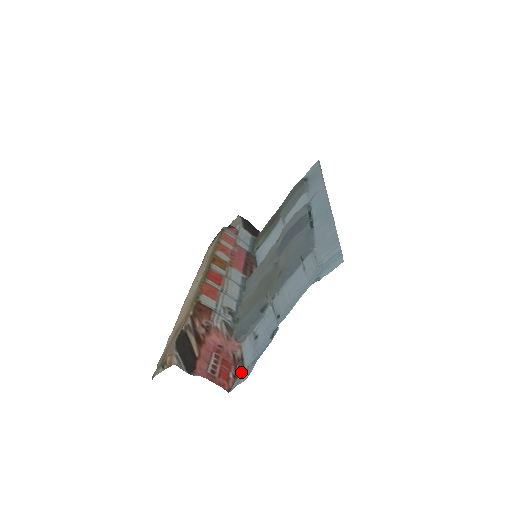
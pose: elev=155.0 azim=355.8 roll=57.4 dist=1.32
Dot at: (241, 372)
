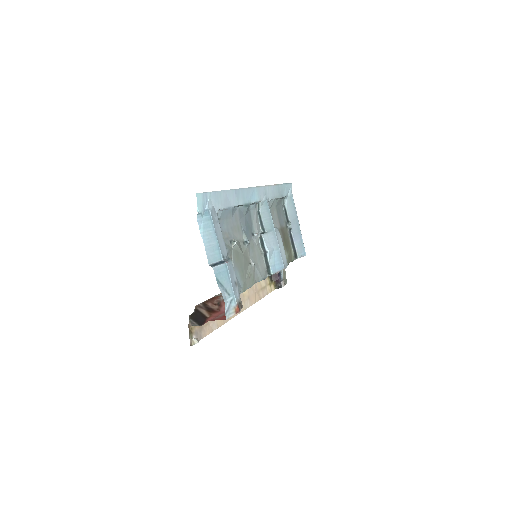
Dot at: (238, 309)
